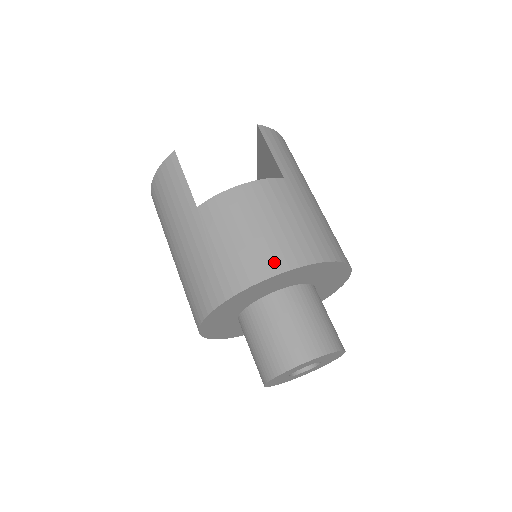
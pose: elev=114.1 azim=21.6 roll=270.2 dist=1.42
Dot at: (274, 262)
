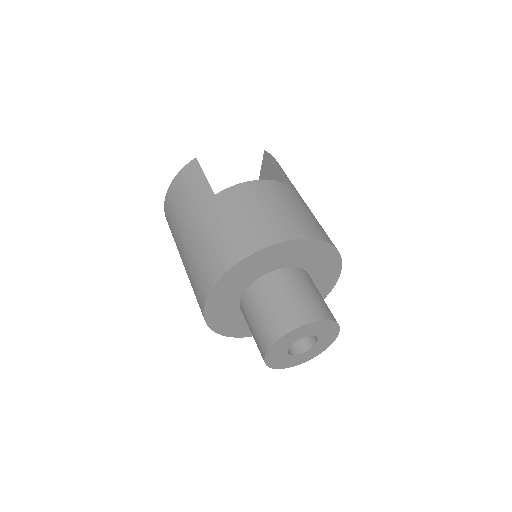
Dot at: (284, 232)
